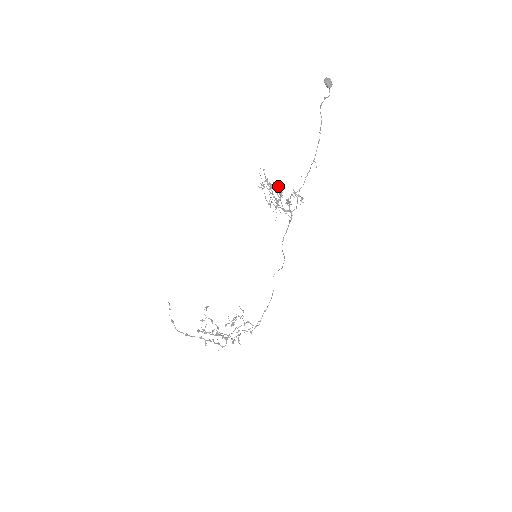
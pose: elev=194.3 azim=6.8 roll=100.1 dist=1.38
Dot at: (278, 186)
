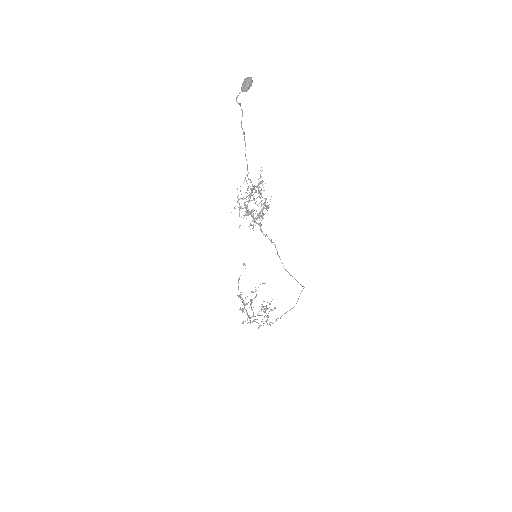
Dot at: occluded
